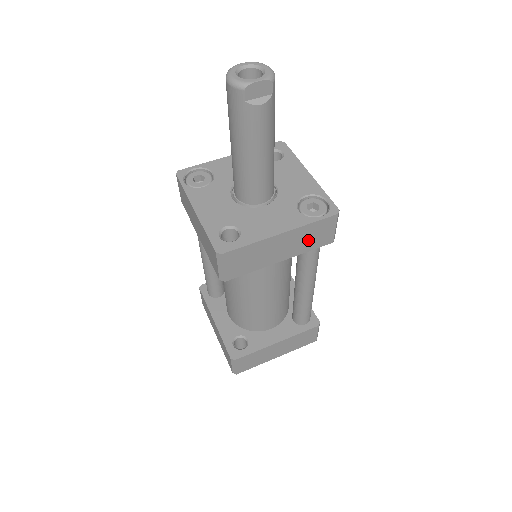
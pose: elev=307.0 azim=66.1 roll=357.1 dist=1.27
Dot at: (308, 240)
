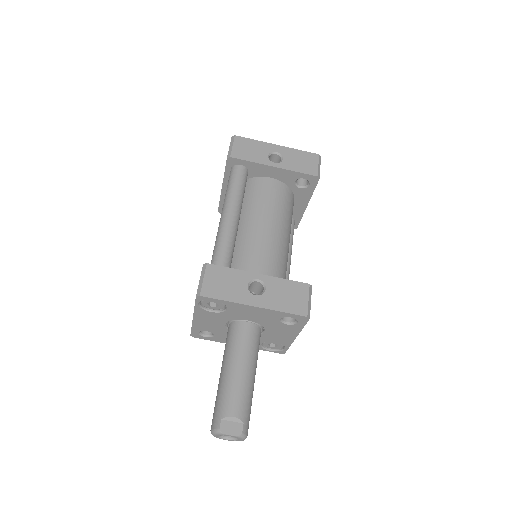
Dot at: occluded
